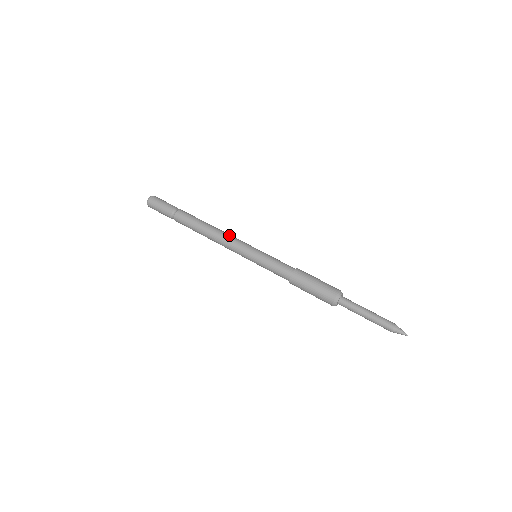
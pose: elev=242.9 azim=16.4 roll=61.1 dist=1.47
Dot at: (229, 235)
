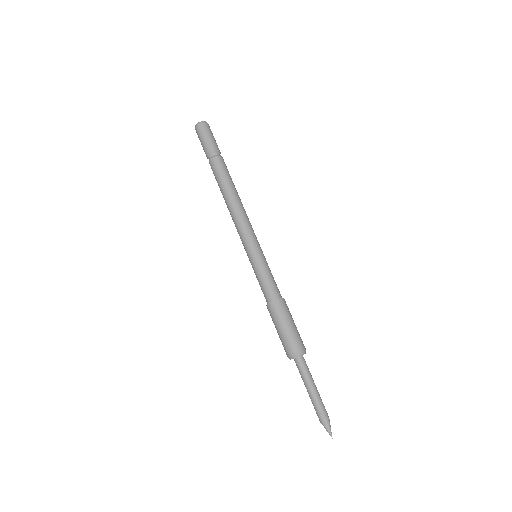
Dot at: occluded
